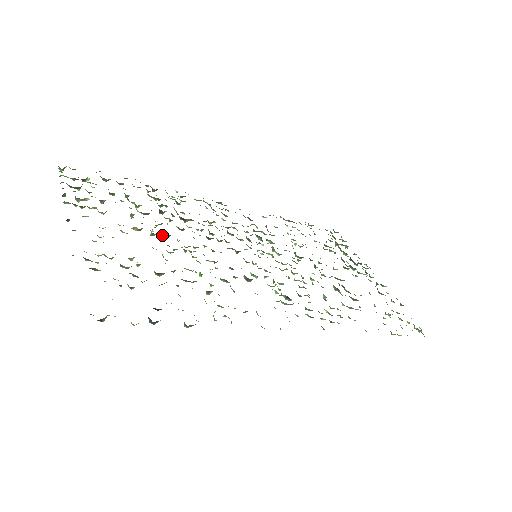
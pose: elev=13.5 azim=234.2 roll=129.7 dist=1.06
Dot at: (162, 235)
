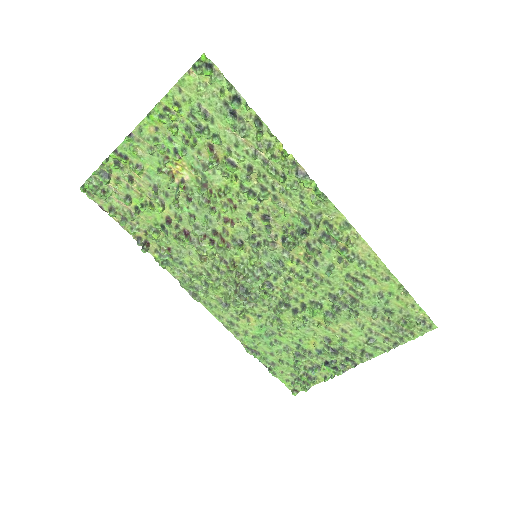
Dot at: (187, 193)
